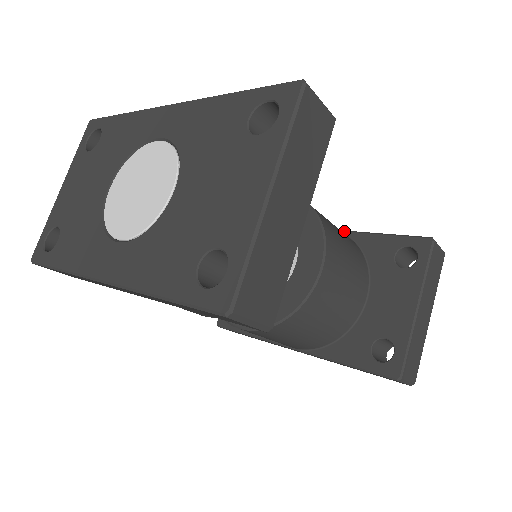
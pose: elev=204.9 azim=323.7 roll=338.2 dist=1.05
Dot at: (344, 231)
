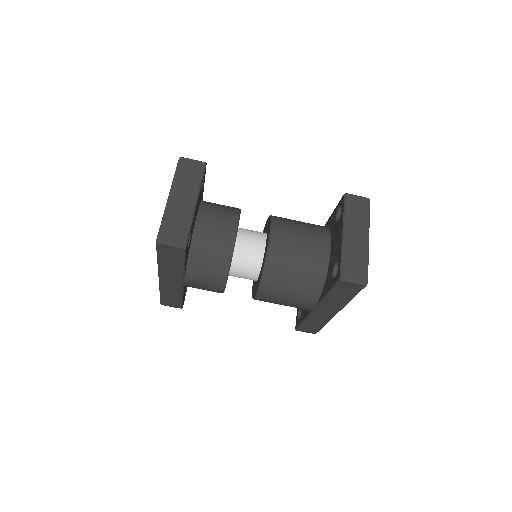
Dot at: (324, 226)
